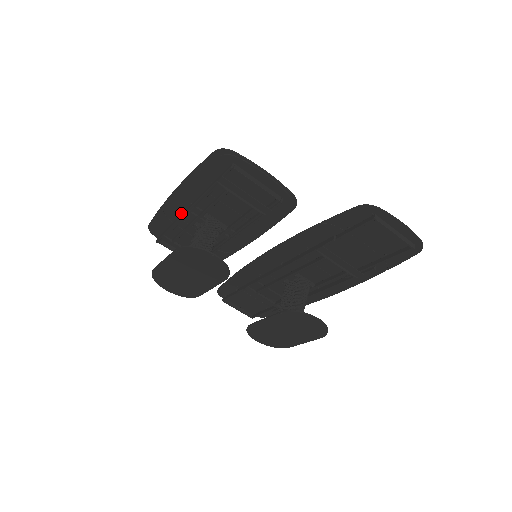
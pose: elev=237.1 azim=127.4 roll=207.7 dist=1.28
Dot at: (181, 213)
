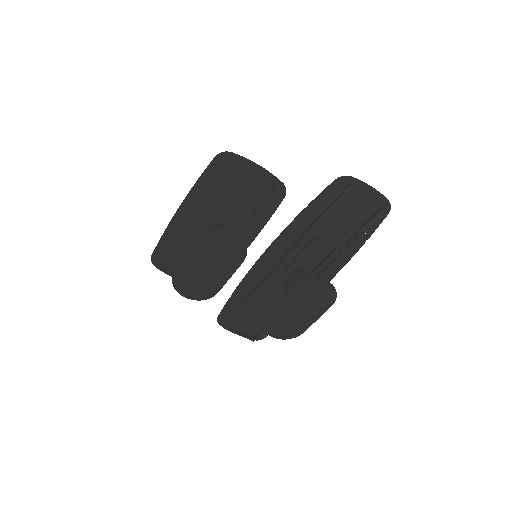
Dot at: (184, 232)
